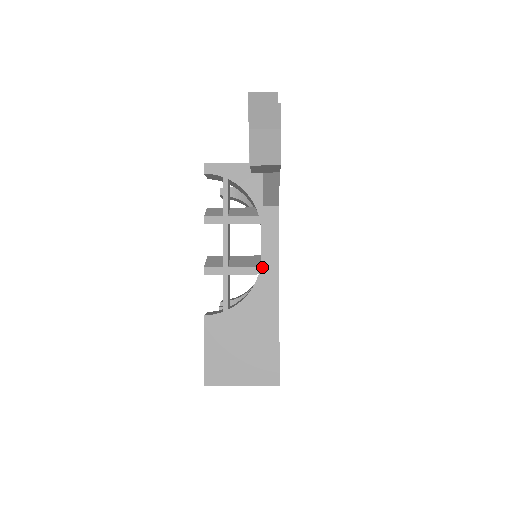
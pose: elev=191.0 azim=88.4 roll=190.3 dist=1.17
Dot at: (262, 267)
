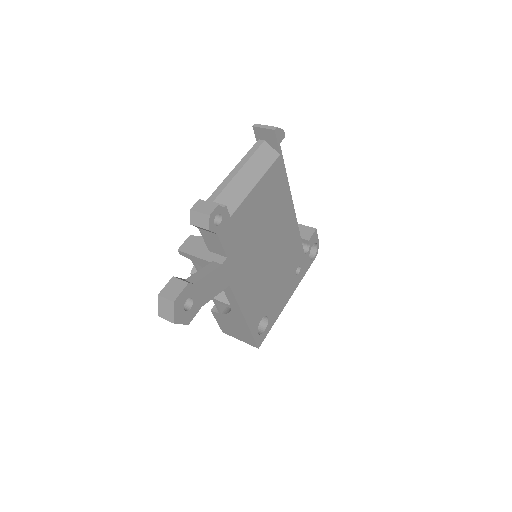
Dot at: (231, 306)
